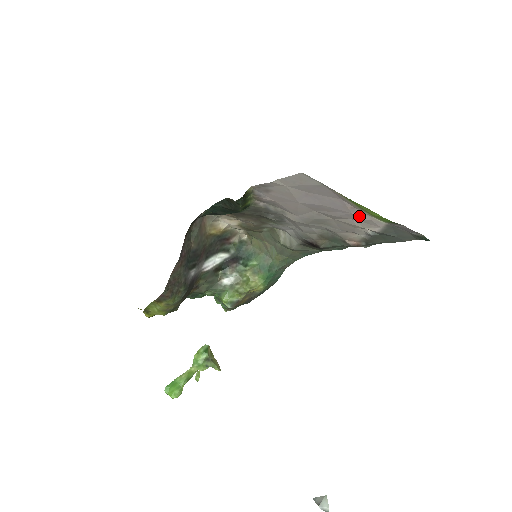
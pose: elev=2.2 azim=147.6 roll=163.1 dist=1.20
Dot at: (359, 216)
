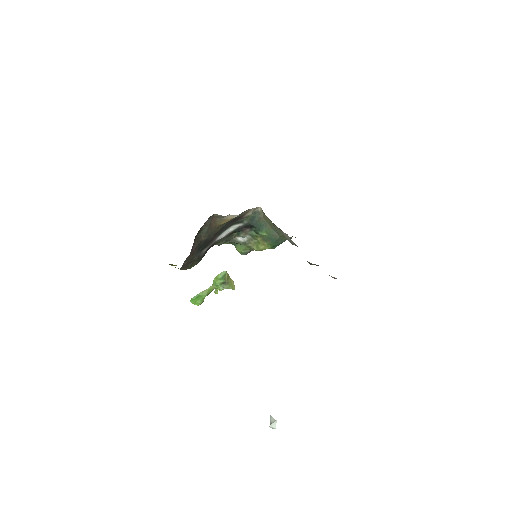
Dot at: occluded
